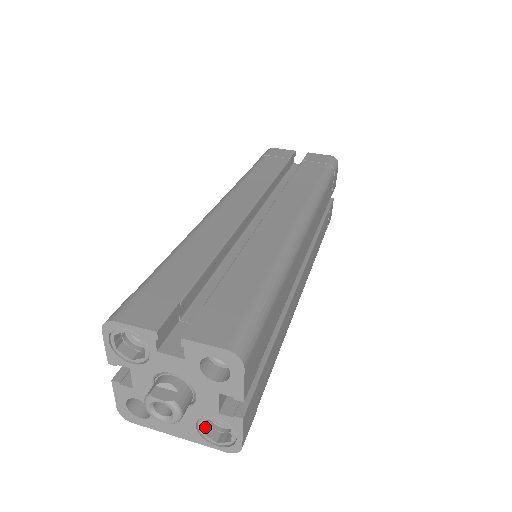
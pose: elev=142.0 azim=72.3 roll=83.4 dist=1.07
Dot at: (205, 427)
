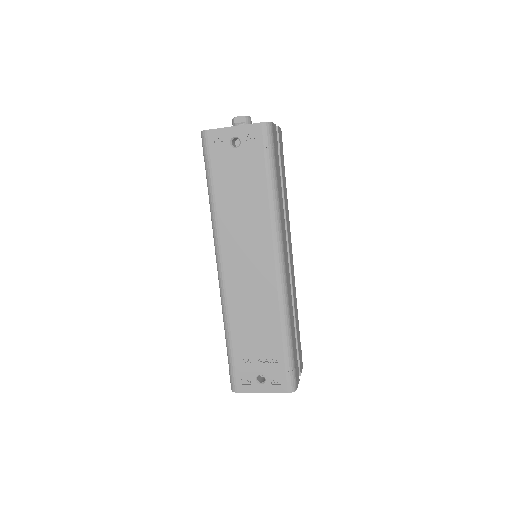
Dot at: occluded
